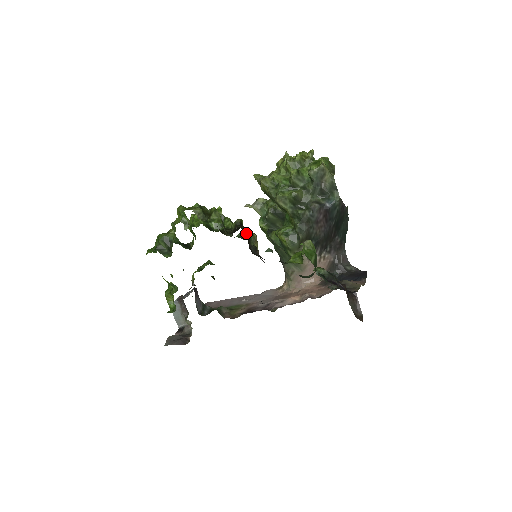
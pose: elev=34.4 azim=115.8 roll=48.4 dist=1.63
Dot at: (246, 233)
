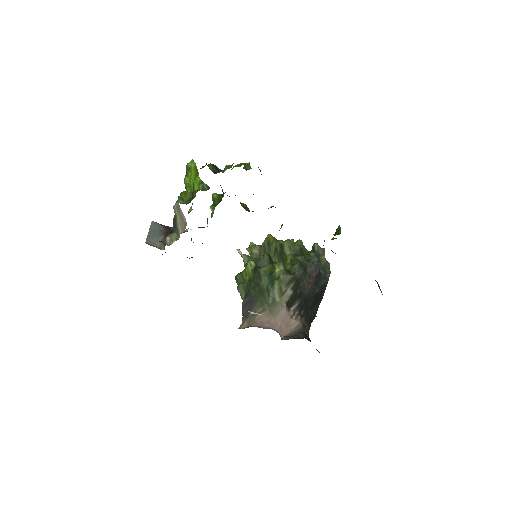
Dot at: occluded
